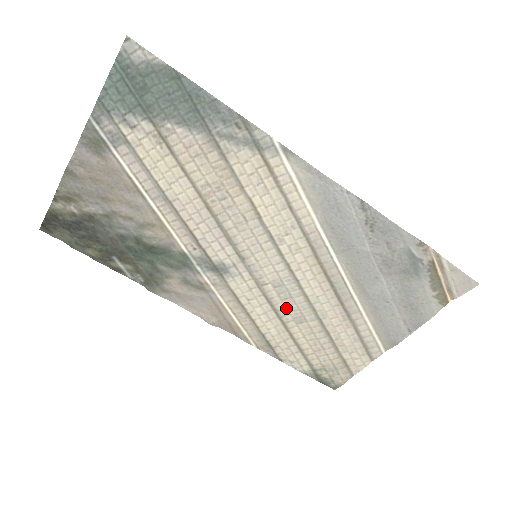
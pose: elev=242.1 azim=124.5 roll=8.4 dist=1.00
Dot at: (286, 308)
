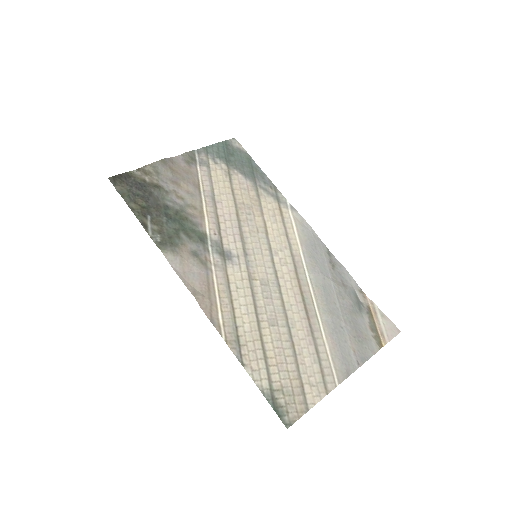
Dot at: (265, 307)
